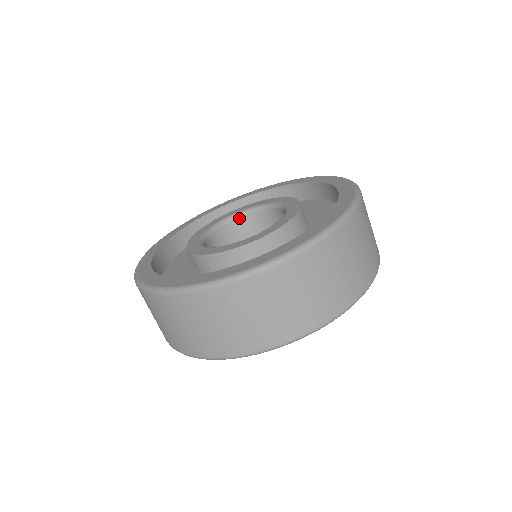
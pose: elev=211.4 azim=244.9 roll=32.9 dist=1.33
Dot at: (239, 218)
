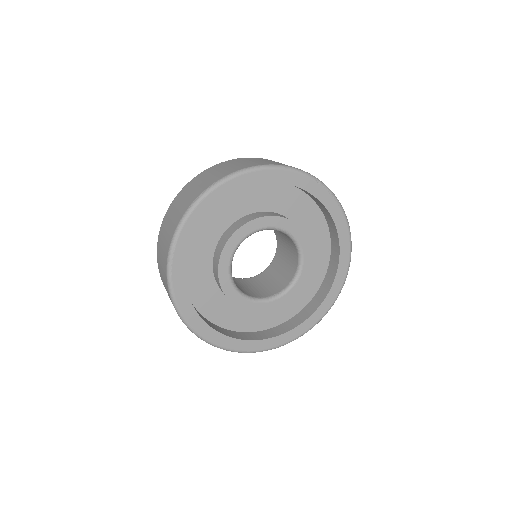
Dot at: occluded
